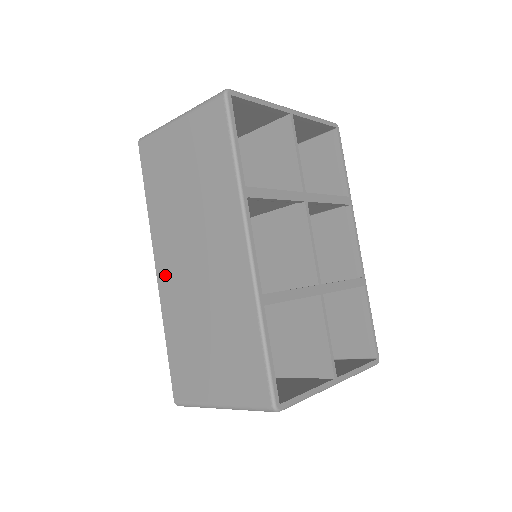
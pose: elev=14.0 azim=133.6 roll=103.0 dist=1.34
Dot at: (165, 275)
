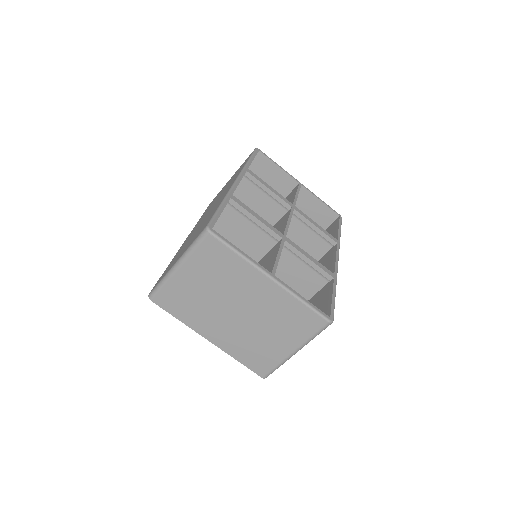
Dot at: occluded
